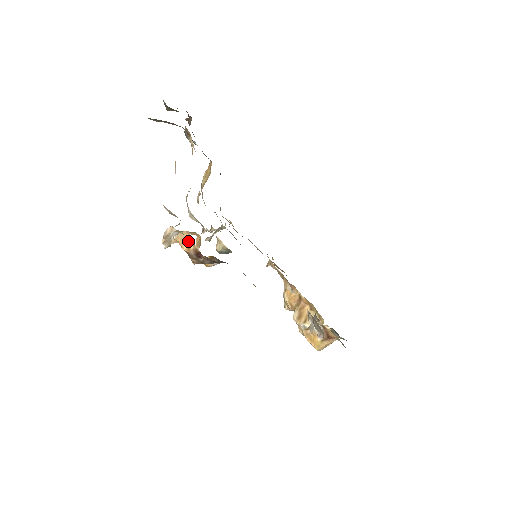
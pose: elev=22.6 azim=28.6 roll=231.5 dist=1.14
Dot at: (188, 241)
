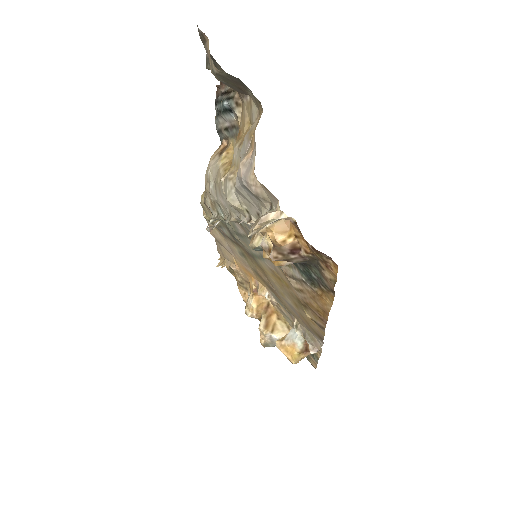
Dot at: (285, 232)
